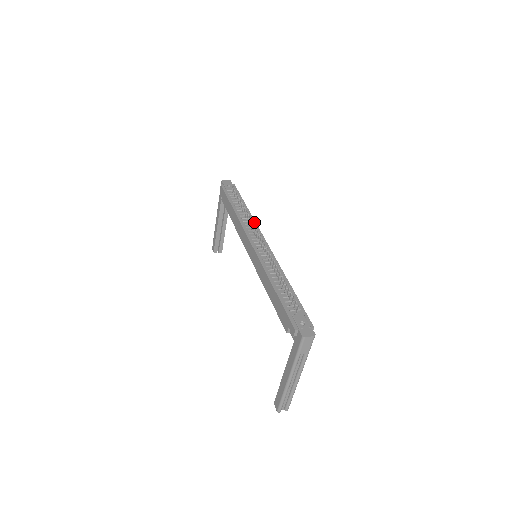
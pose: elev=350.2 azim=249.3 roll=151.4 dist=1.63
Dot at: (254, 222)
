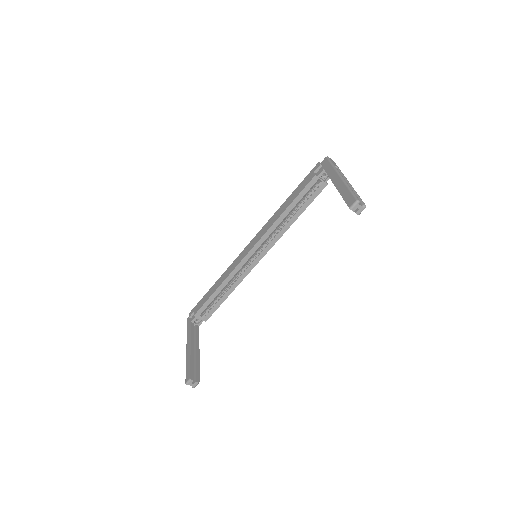
Dot at: occluded
